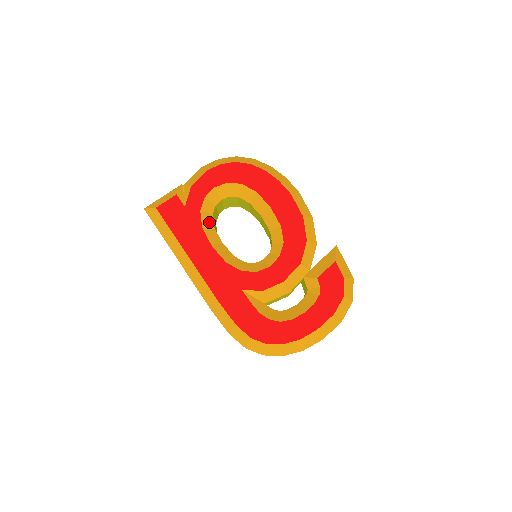
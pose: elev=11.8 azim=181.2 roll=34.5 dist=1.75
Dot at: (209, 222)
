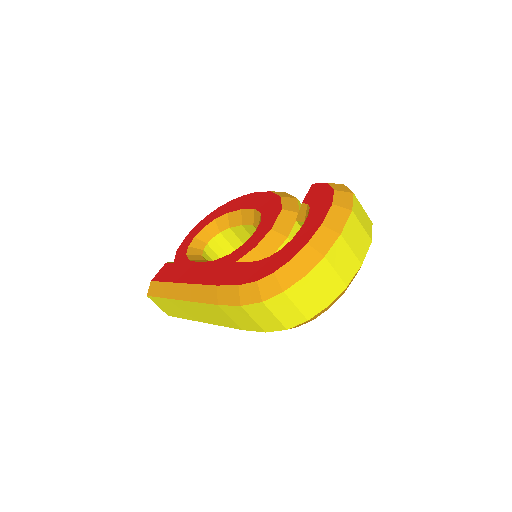
Dot at: (198, 259)
